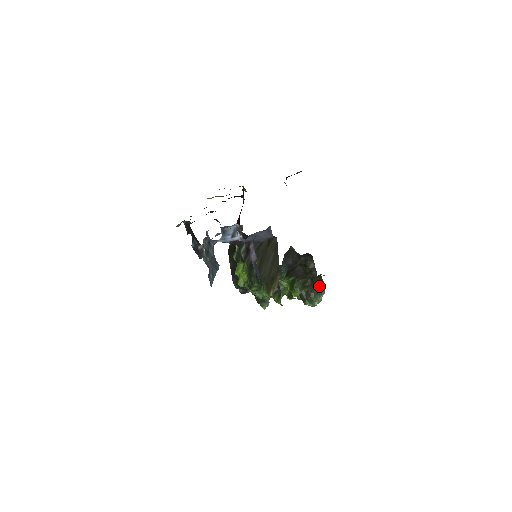
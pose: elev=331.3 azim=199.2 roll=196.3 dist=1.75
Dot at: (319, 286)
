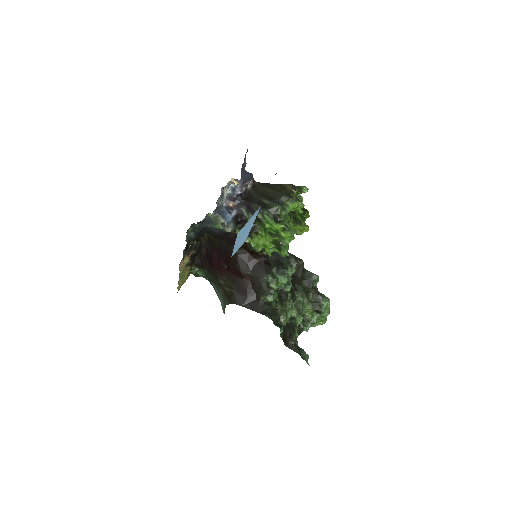
Dot at: (313, 279)
